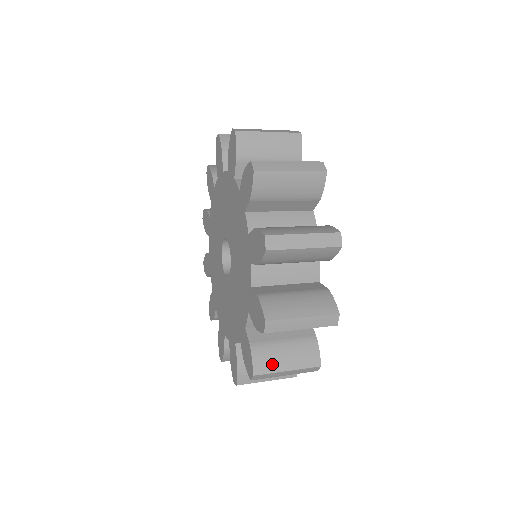
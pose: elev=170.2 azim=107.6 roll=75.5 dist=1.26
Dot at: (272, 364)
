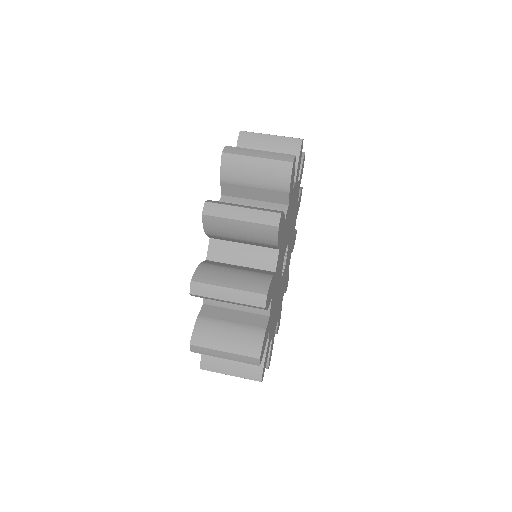
Dot at: occluded
